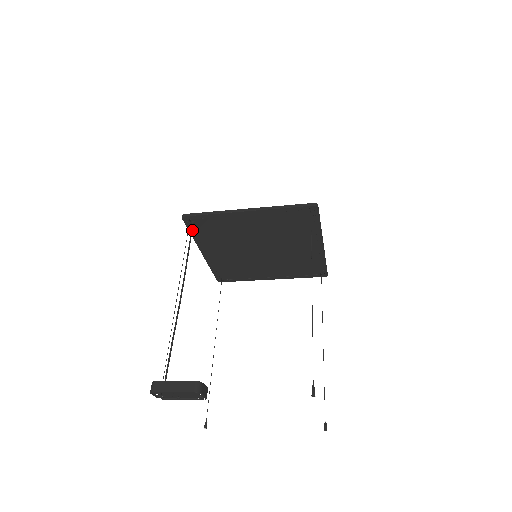
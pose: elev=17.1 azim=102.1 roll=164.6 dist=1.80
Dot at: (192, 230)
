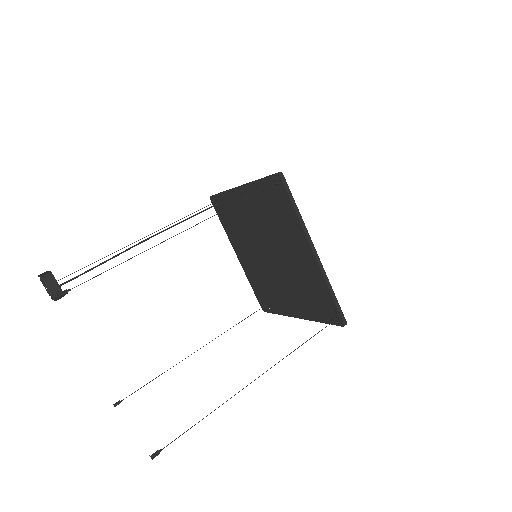
Dot at: (208, 208)
